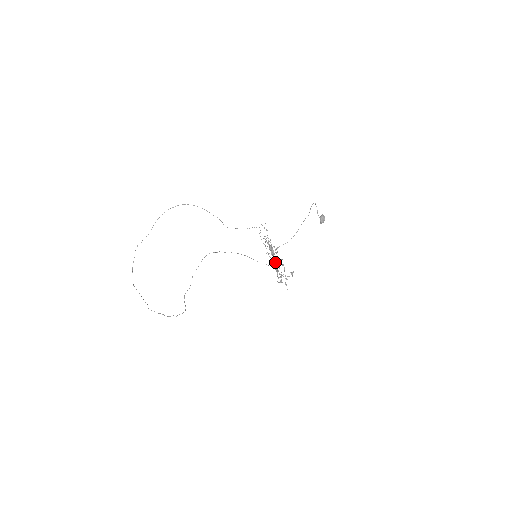
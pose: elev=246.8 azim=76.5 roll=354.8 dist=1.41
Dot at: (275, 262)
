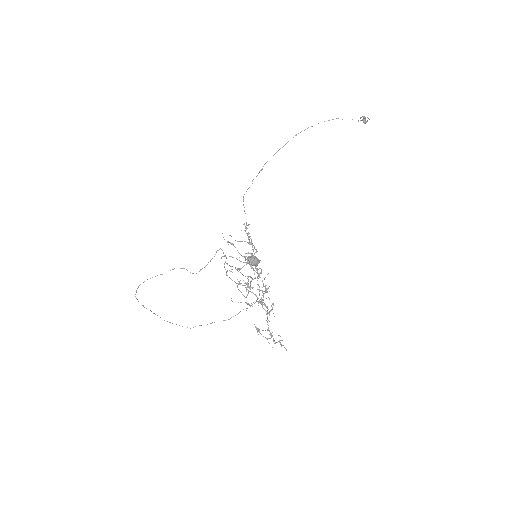
Dot at: (260, 303)
